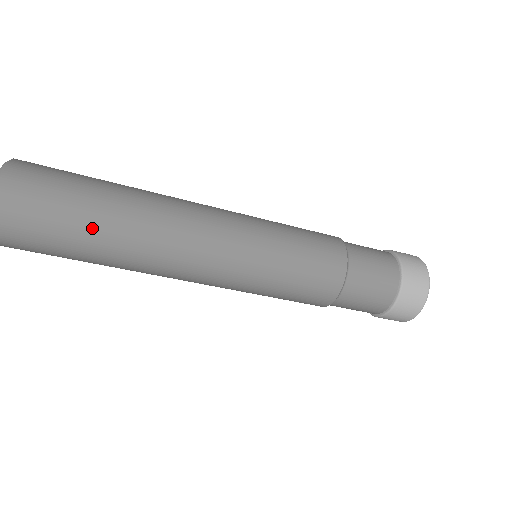
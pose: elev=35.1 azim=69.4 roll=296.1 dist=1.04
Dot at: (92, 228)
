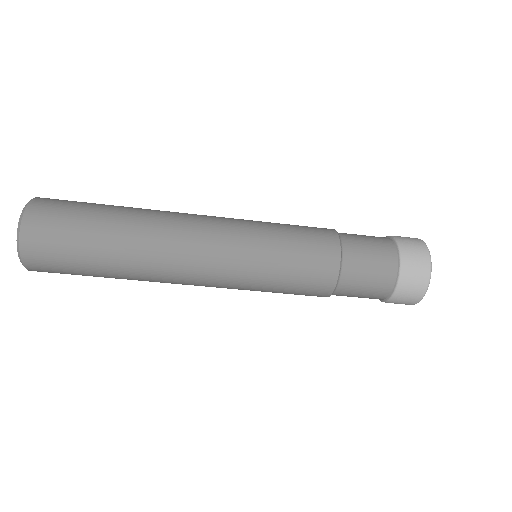
Dot at: (101, 266)
